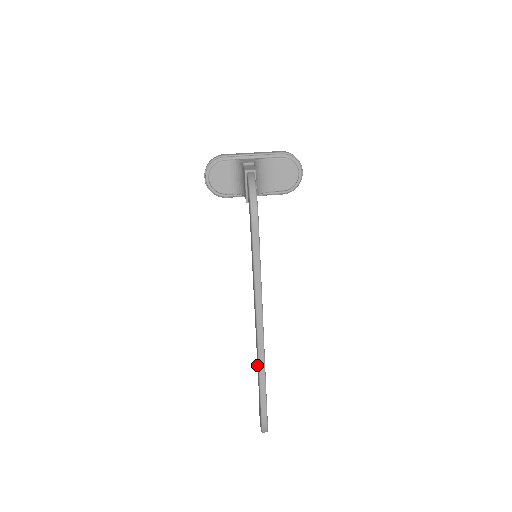
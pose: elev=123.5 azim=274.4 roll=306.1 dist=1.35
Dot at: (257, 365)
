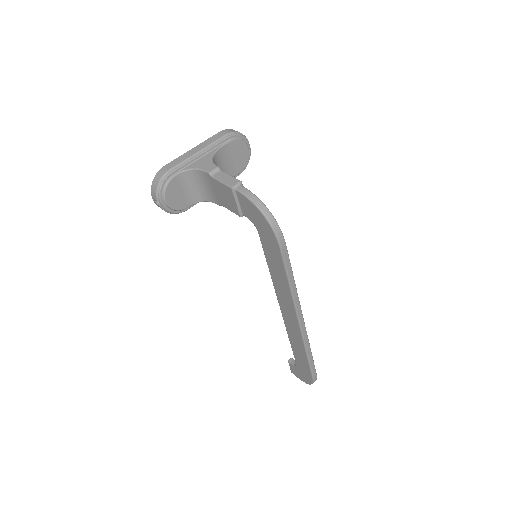
Dot at: (291, 342)
